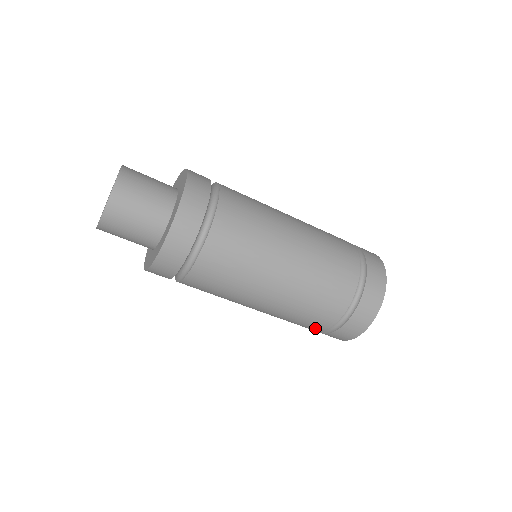
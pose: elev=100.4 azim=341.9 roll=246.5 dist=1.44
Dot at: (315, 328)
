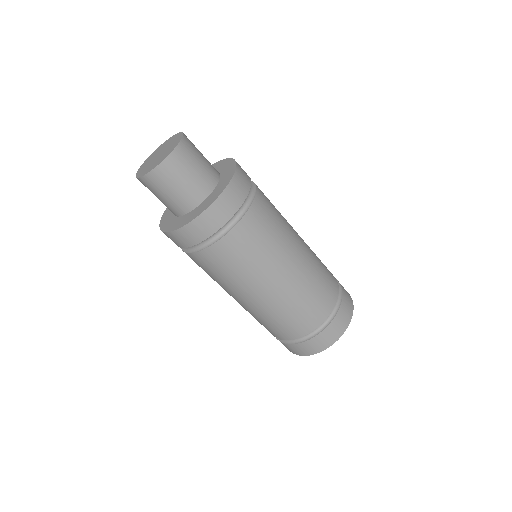
Dot at: (280, 335)
